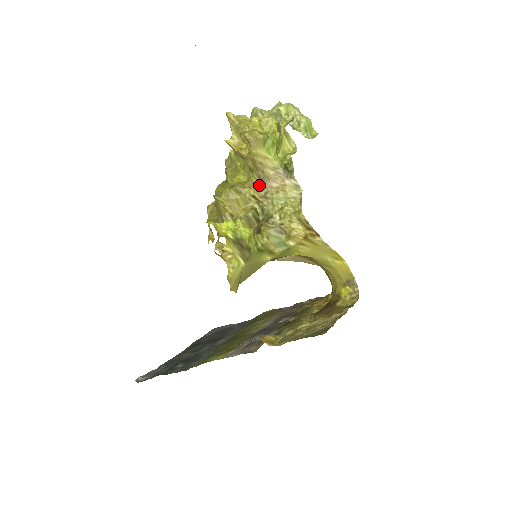
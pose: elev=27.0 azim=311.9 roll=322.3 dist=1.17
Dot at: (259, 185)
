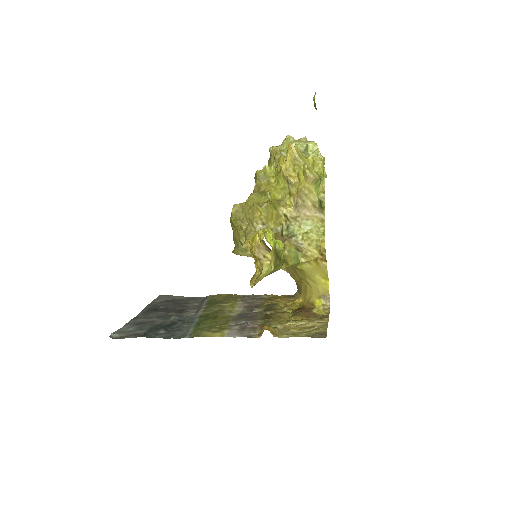
Dot at: (293, 208)
